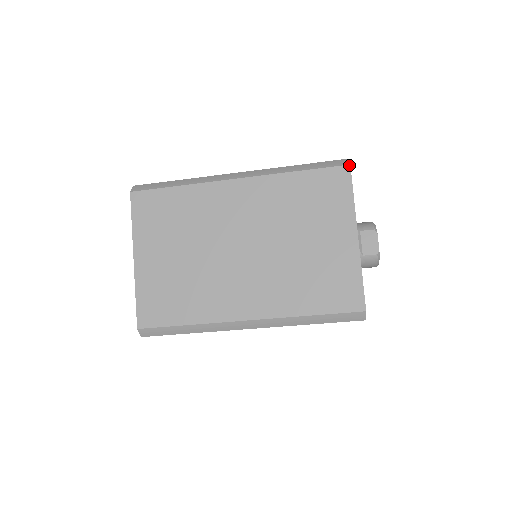
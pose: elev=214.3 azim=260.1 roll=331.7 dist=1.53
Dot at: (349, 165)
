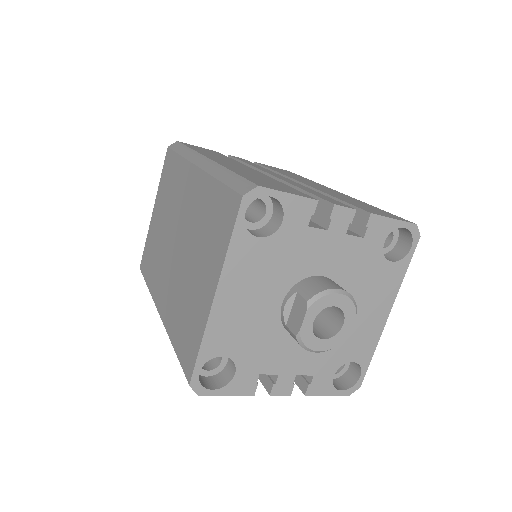
Dot at: (242, 196)
